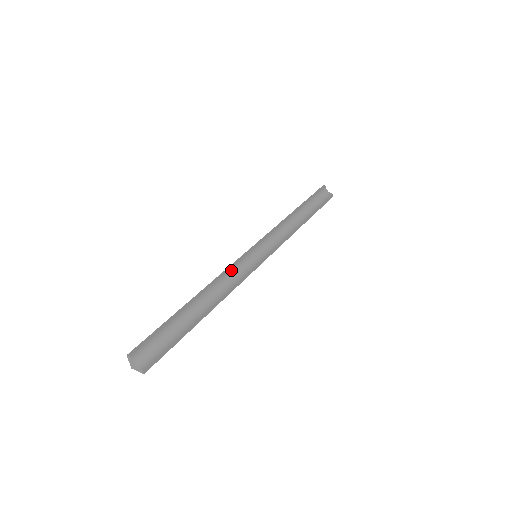
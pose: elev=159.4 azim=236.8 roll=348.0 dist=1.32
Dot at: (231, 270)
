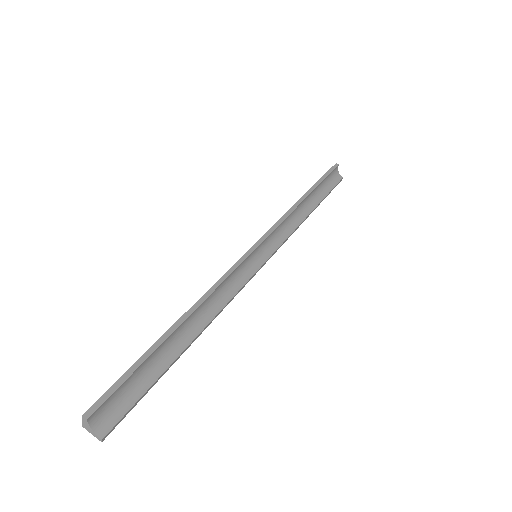
Dot at: (228, 277)
